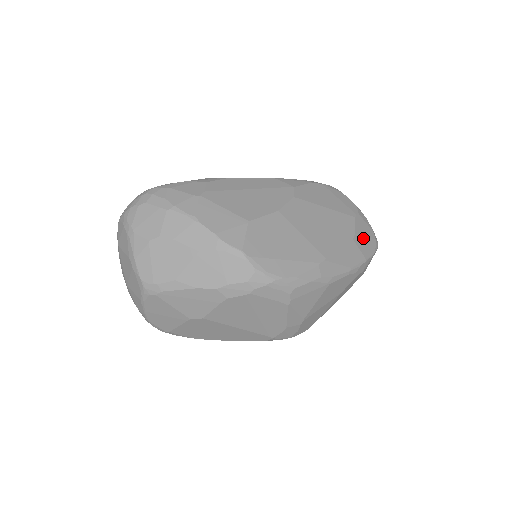
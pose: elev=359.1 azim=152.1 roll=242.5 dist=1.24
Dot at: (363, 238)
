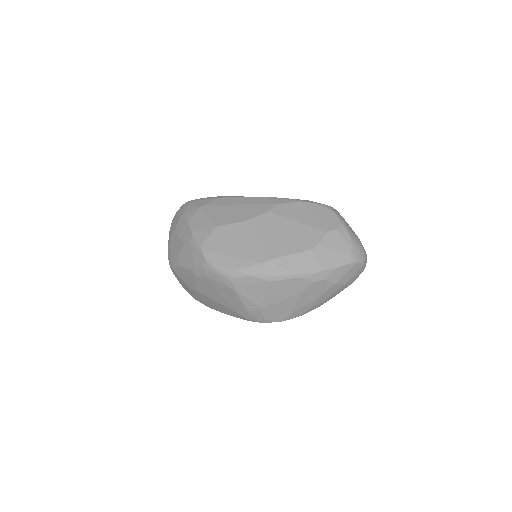
Dot at: (328, 251)
